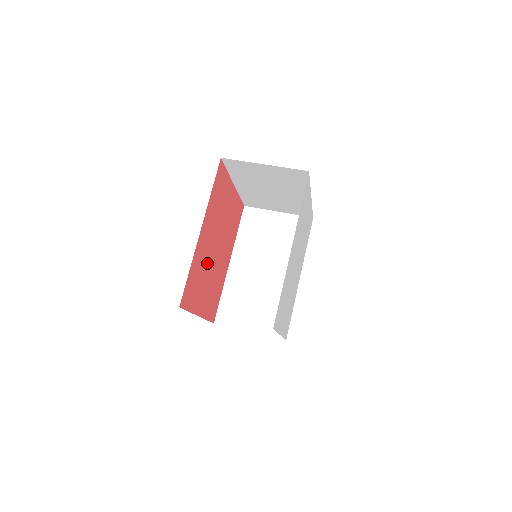
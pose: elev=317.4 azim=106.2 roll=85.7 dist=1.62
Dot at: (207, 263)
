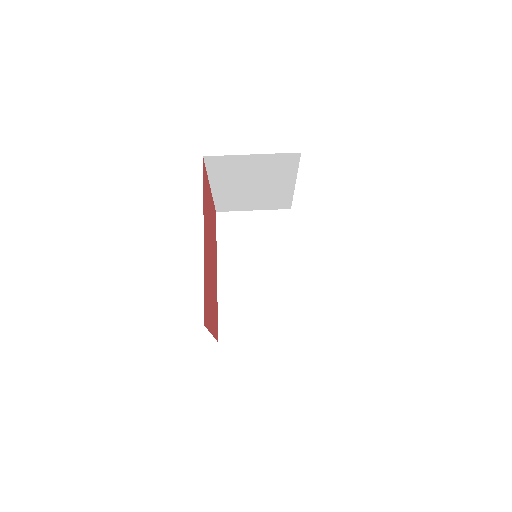
Dot at: (209, 274)
